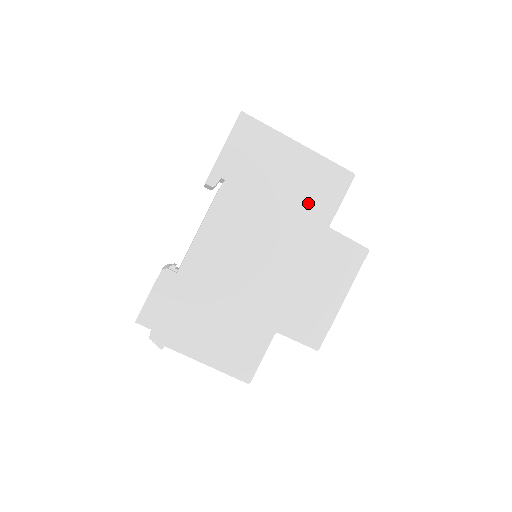
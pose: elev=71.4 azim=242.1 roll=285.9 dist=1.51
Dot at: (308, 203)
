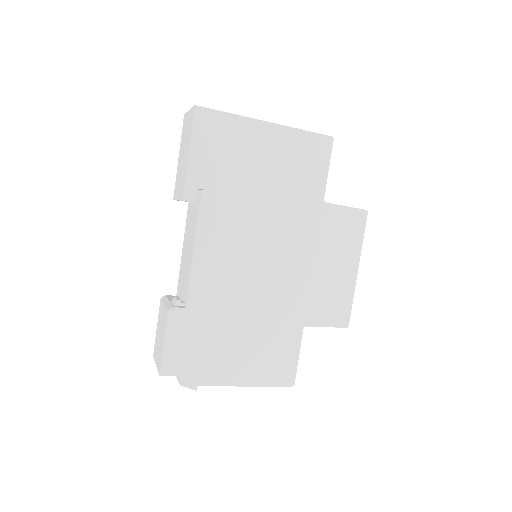
Dot at: (296, 184)
